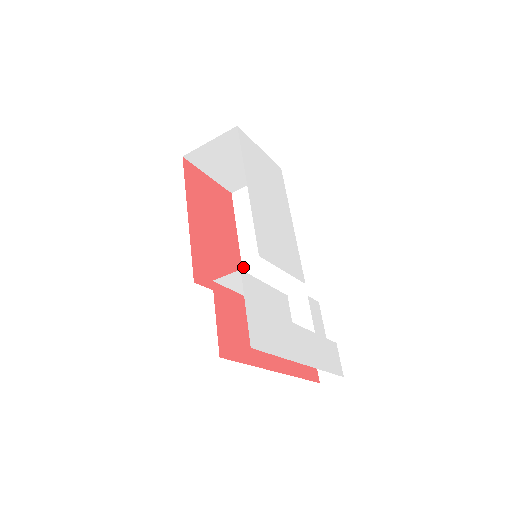
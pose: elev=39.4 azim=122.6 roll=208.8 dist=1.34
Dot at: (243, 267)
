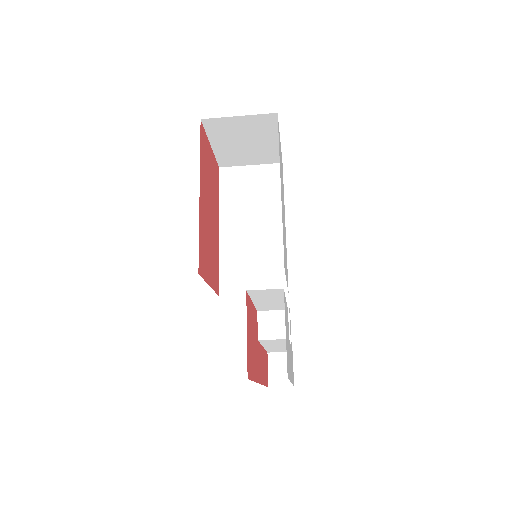
Dot at: (220, 254)
